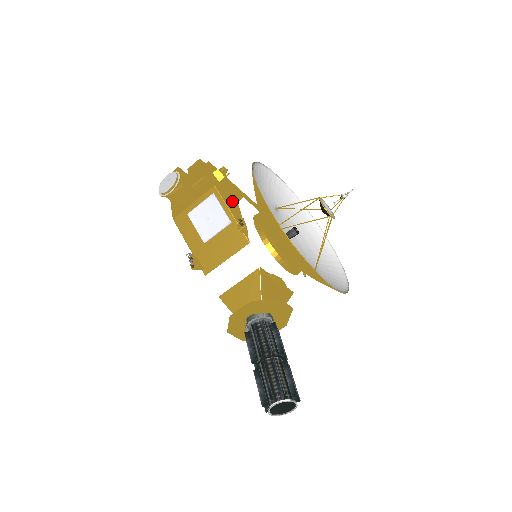
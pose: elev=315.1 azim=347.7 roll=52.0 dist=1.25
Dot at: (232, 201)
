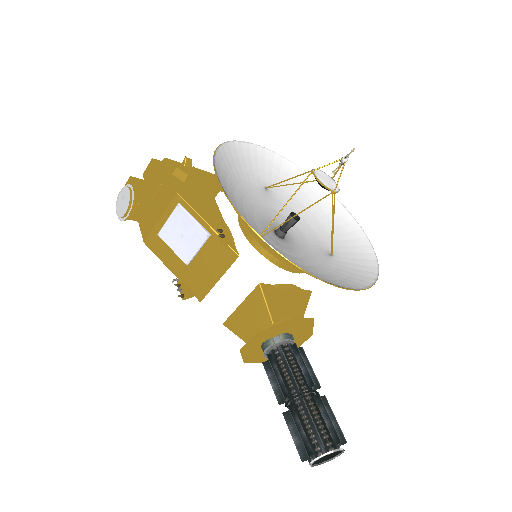
Dot at: (206, 202)
